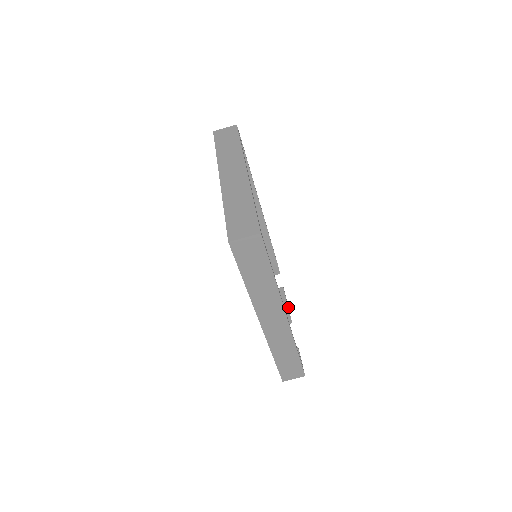
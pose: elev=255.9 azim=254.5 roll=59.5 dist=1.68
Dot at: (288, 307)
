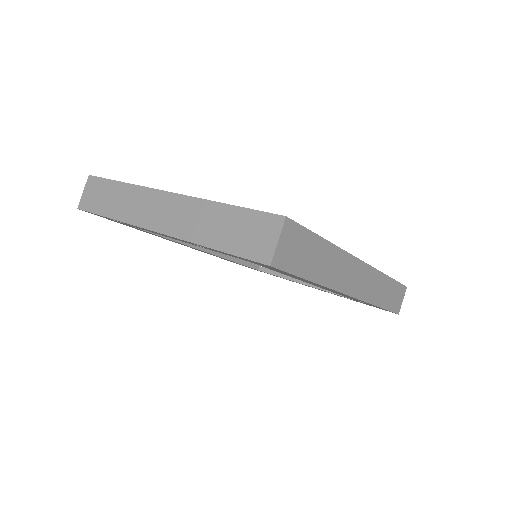
Dot at: occluded
